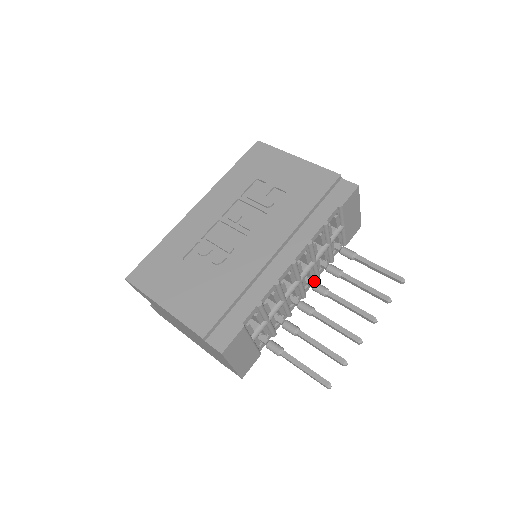
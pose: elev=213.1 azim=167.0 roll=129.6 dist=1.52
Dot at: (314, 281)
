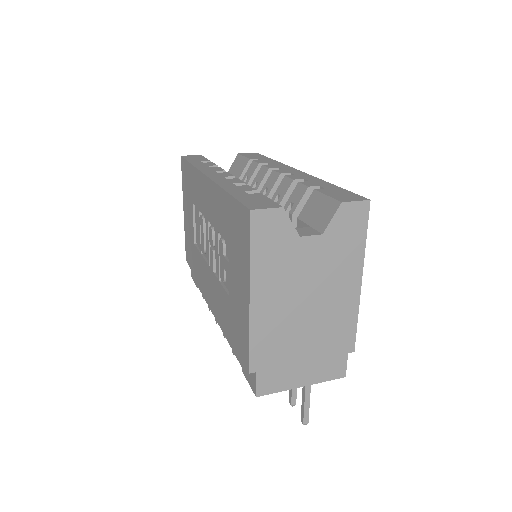
Dot at: occluded
